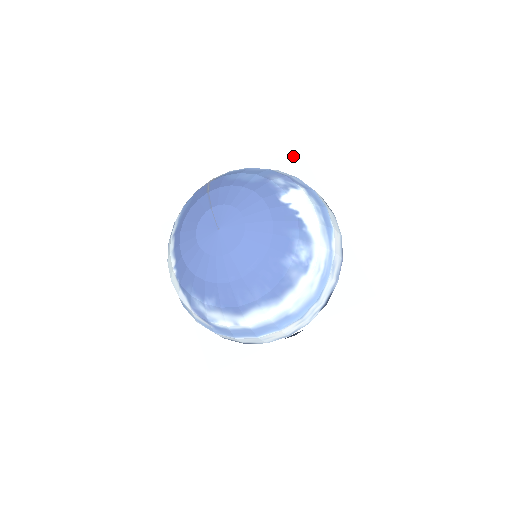
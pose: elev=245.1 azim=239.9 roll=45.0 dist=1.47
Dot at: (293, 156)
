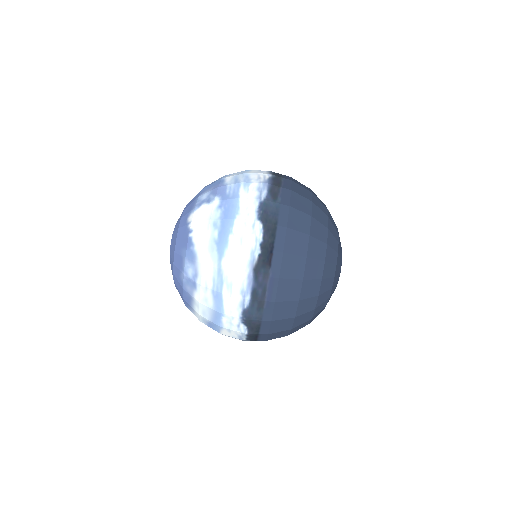
Dot at: occluded
